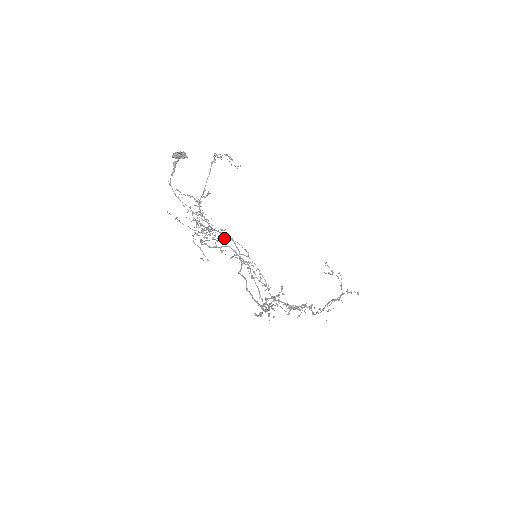
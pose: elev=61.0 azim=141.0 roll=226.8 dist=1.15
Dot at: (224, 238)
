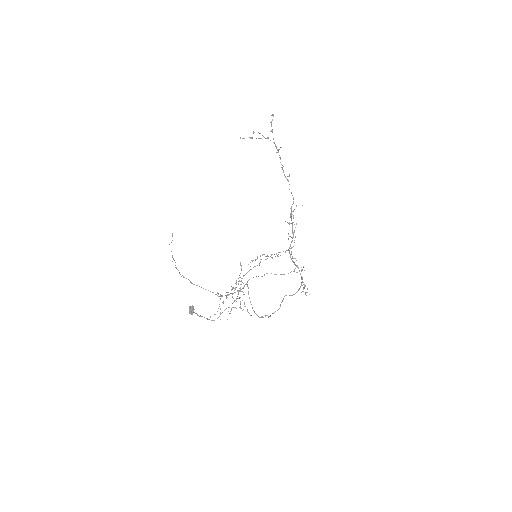
Dot at: (248, 287)
